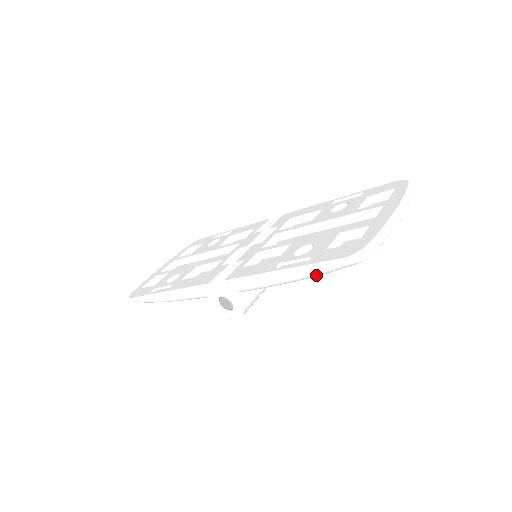
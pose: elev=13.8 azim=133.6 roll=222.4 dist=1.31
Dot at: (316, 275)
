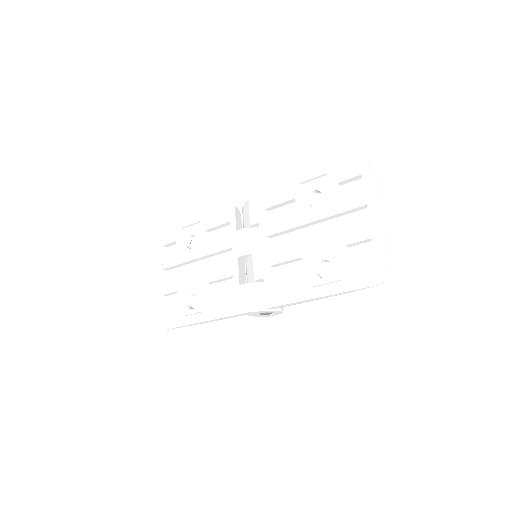
Dot at: occluded
